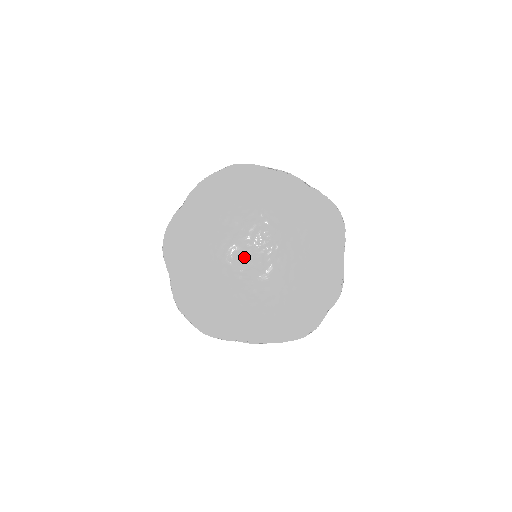
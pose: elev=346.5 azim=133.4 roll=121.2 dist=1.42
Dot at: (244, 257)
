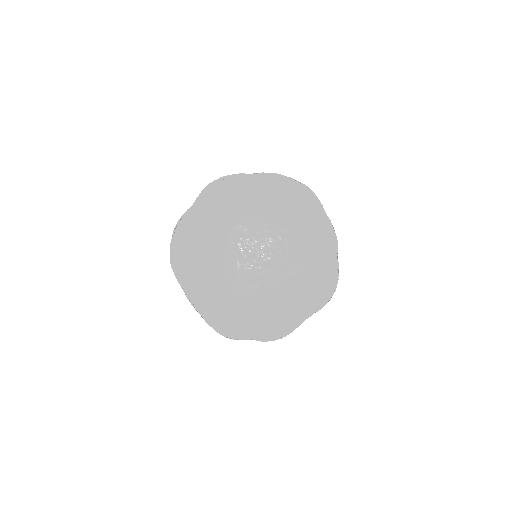
Dot at: (242, 241)
